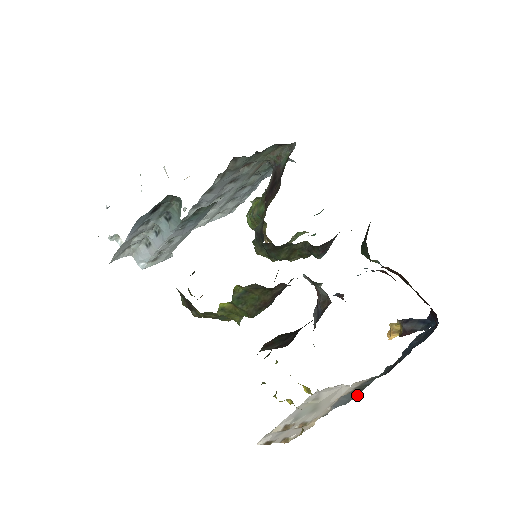
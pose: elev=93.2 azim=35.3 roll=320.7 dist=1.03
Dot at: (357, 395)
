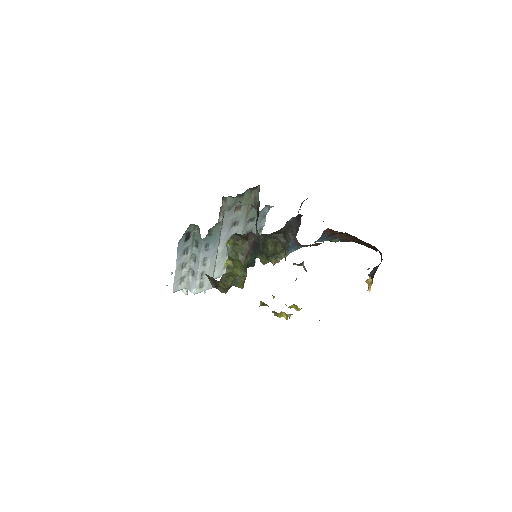
Dot at: occluded
